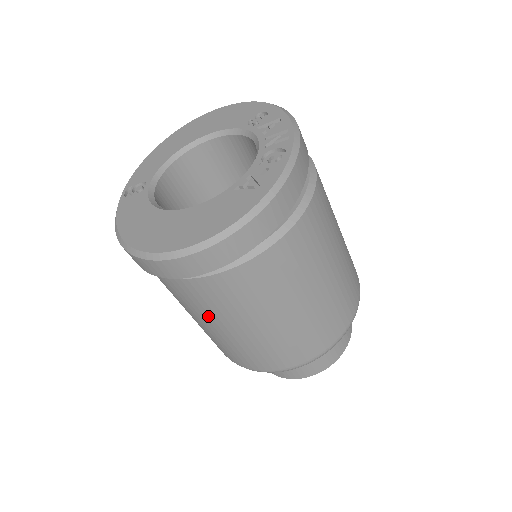
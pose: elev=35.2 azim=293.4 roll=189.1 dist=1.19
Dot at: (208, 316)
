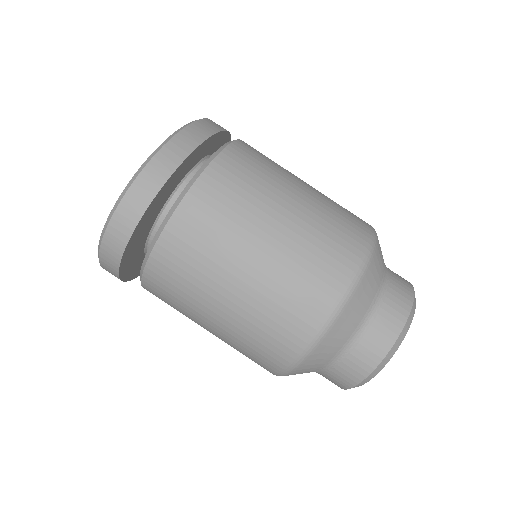
Dot at: (193, 306)
